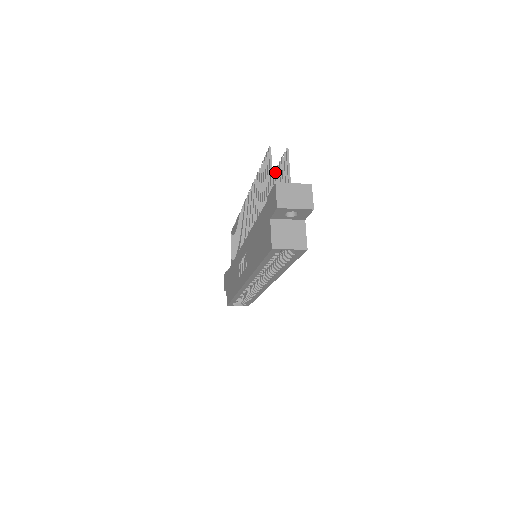
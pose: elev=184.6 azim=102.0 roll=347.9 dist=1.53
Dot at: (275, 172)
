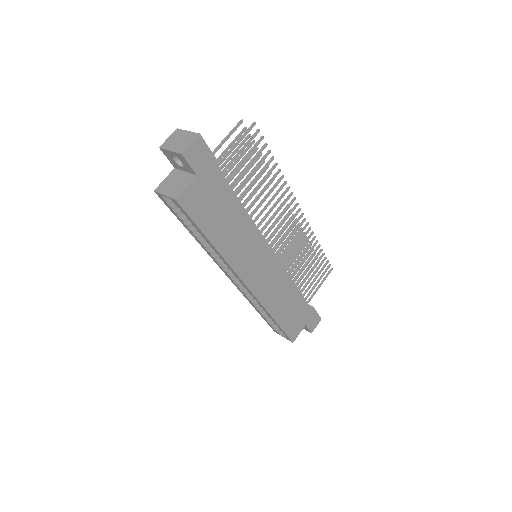
Dot at: (270, 159)
